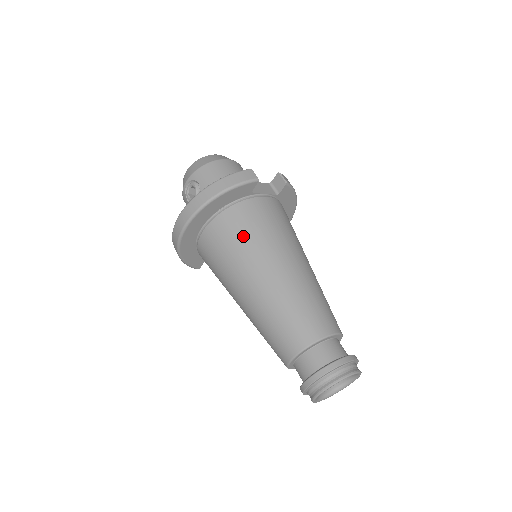
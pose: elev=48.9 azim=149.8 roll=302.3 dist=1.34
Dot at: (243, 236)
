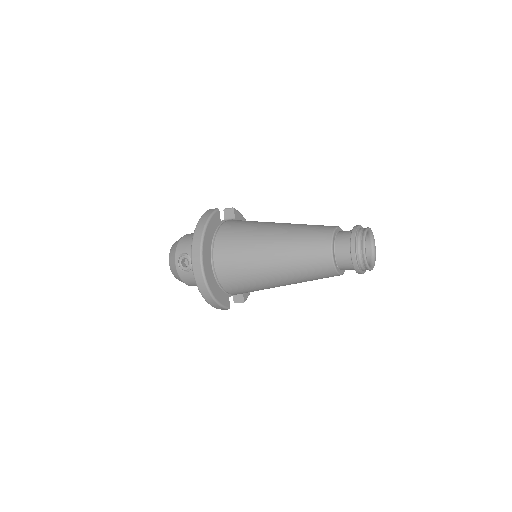
Dot at: (239, 237)
